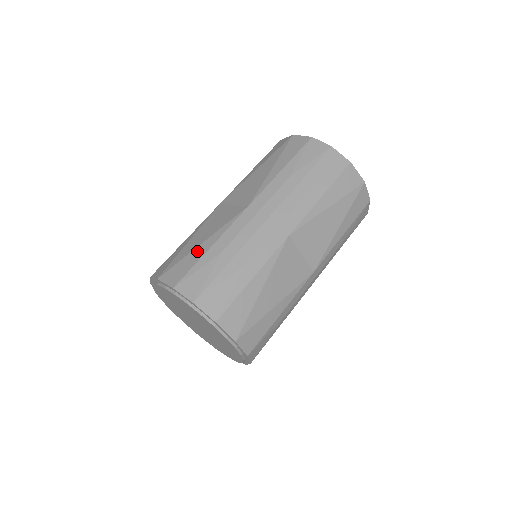
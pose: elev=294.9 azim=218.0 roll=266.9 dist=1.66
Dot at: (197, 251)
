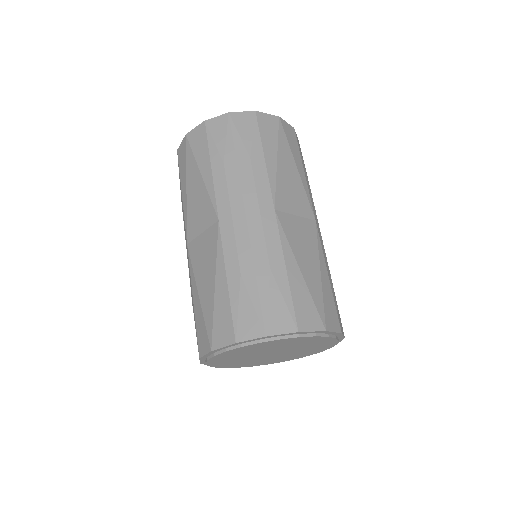
Dot at: (219, 296)
